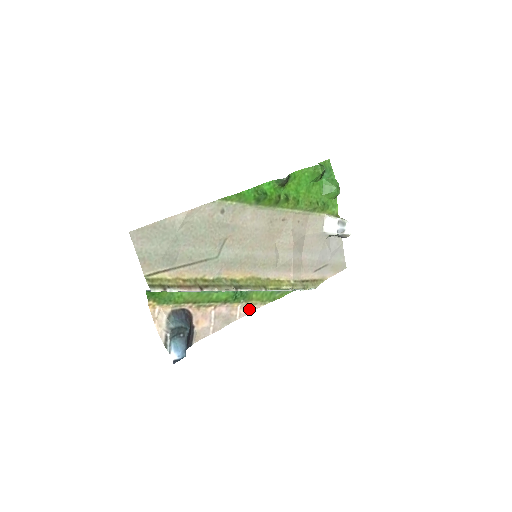
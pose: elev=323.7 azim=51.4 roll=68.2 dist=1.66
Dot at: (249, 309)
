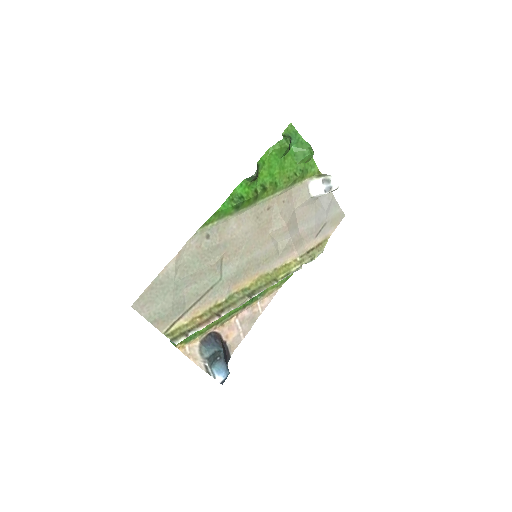
Dot at: (268, 299)
